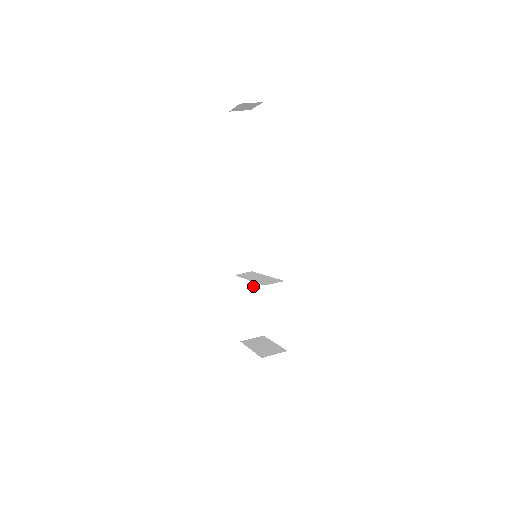
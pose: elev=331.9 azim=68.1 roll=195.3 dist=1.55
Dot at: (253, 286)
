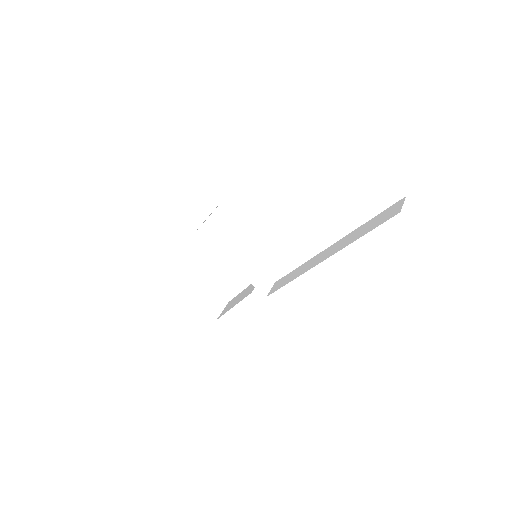
Dot at: occluded
